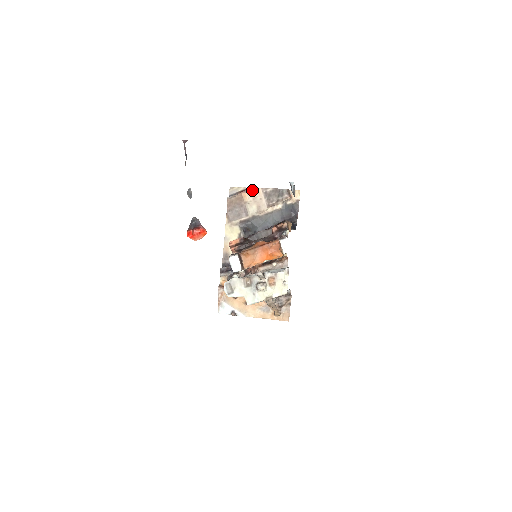
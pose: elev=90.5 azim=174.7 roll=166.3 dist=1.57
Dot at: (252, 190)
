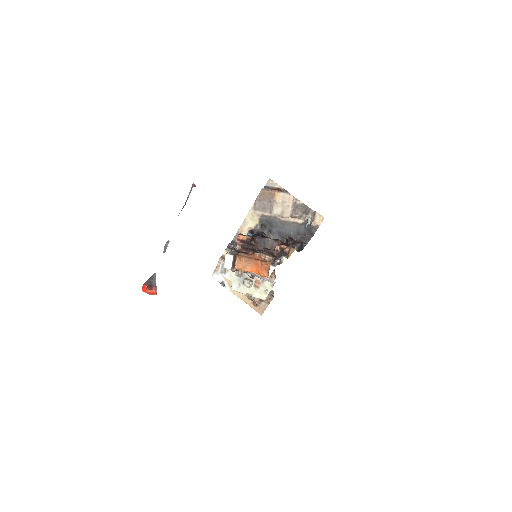
Dot at: (285, 194)
